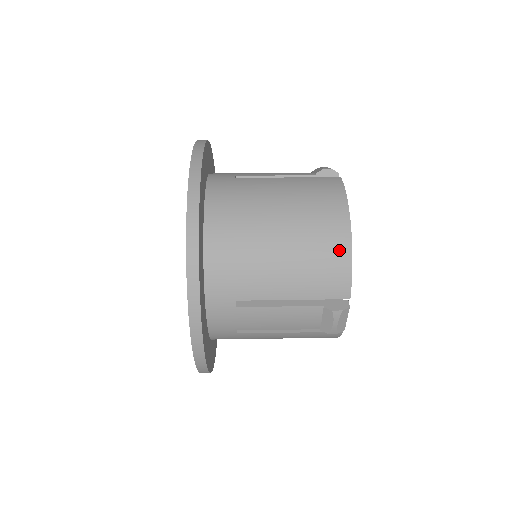
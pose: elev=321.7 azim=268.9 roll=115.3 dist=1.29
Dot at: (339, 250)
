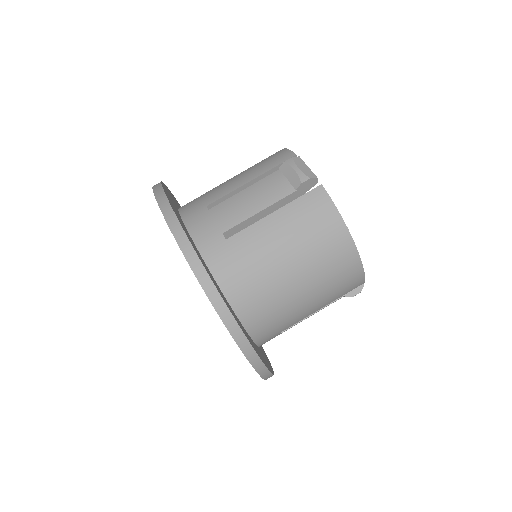
Dot at: (351, 267)
